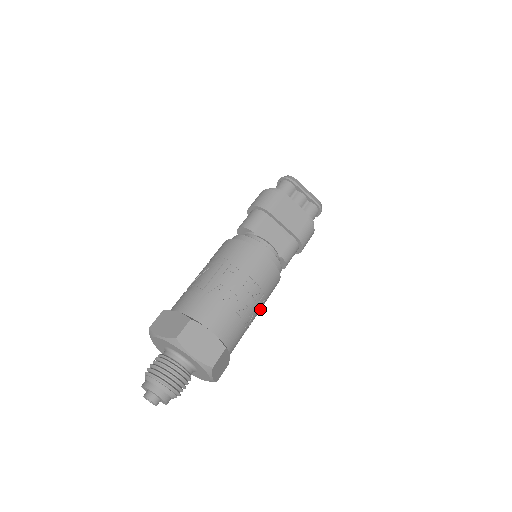
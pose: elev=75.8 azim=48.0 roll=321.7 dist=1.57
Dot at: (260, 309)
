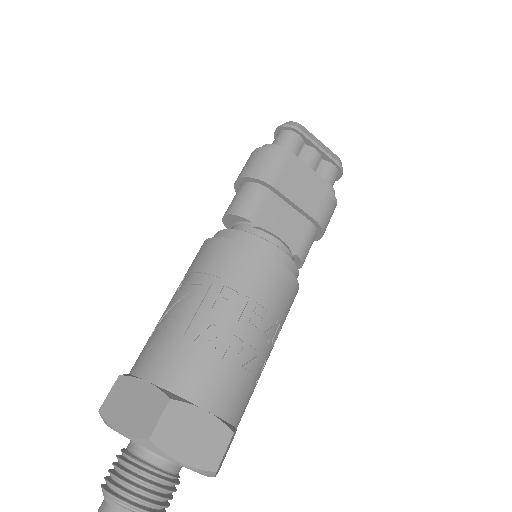
Dot at: occluded
